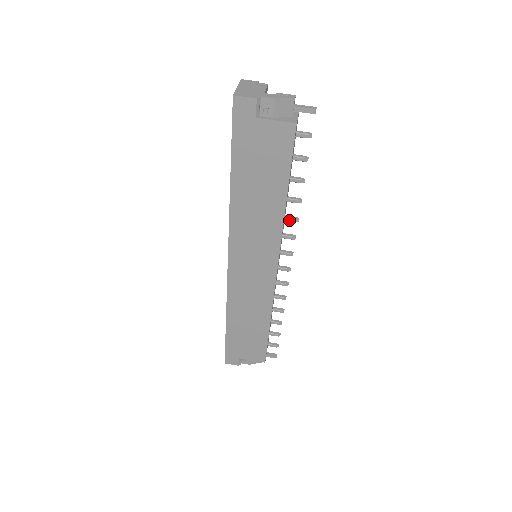
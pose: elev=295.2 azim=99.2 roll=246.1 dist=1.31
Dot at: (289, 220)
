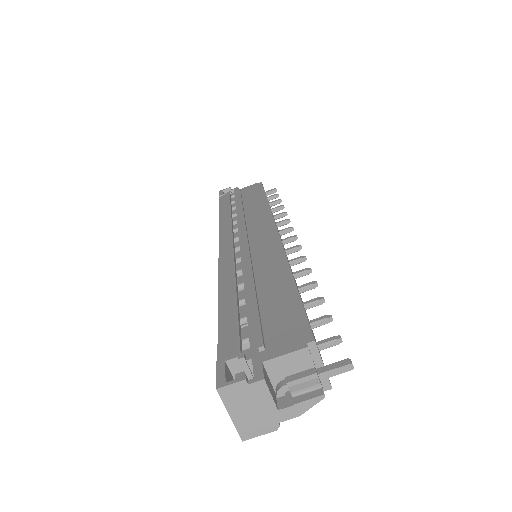
Dot at: (300, 276)
